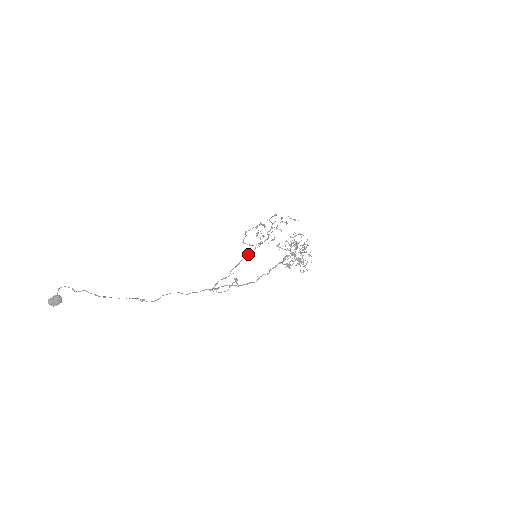
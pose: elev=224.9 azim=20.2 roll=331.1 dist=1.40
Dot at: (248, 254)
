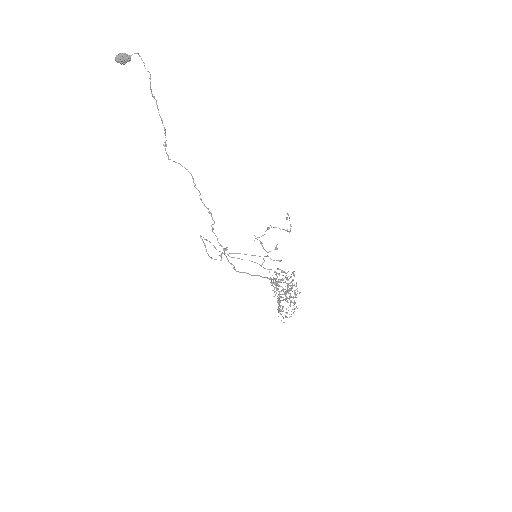
Dot at: occluded
